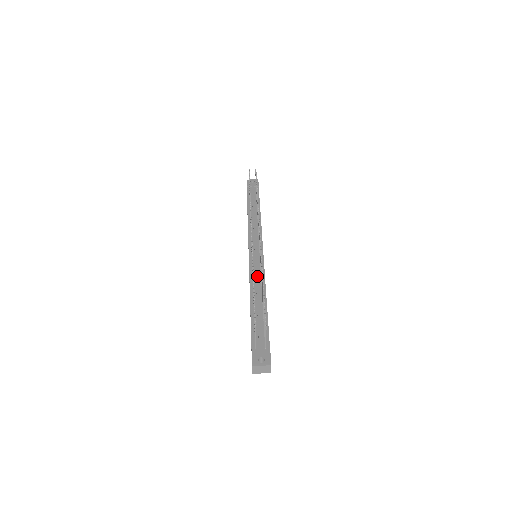
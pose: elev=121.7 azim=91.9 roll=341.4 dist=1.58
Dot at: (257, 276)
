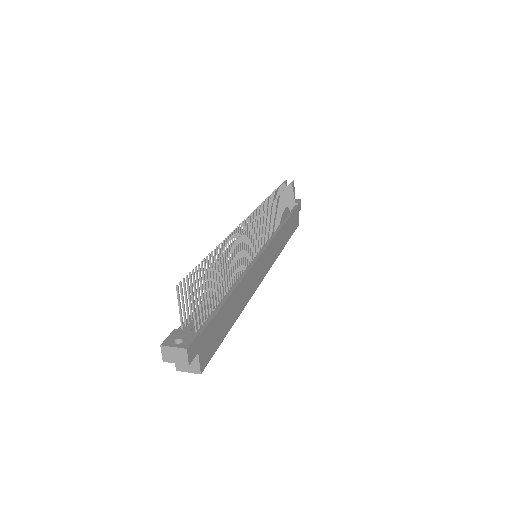
Dot at: occluded
